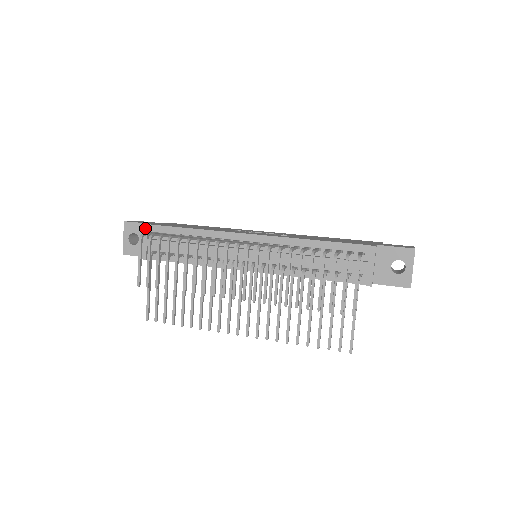
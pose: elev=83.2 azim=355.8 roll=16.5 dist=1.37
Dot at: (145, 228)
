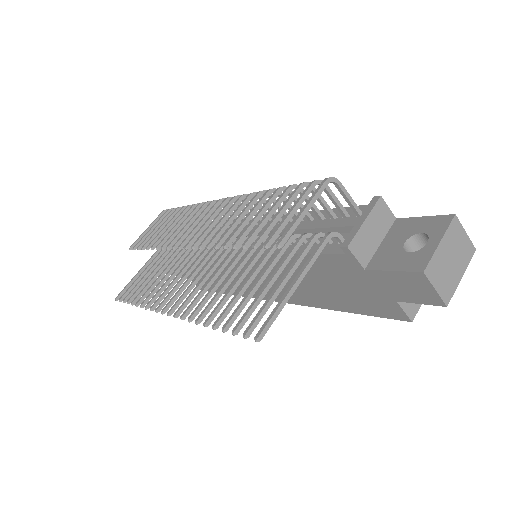
Dot at: occluded
